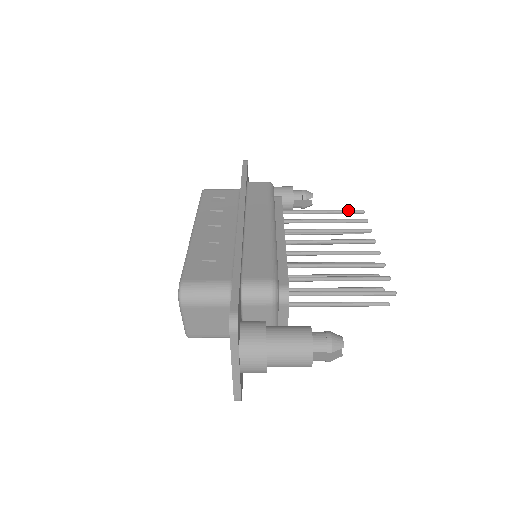
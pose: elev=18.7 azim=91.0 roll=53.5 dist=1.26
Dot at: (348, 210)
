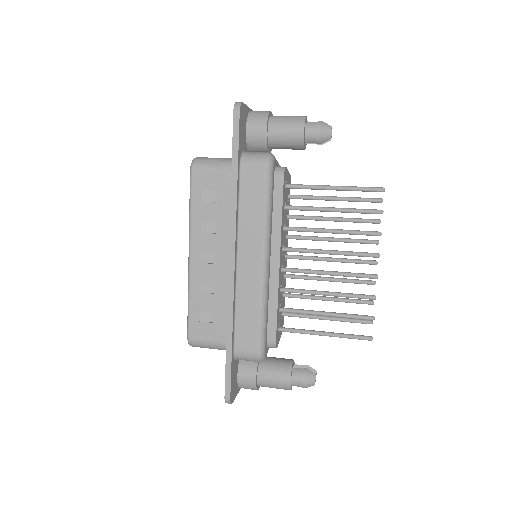
Dot at: (364, 190)
